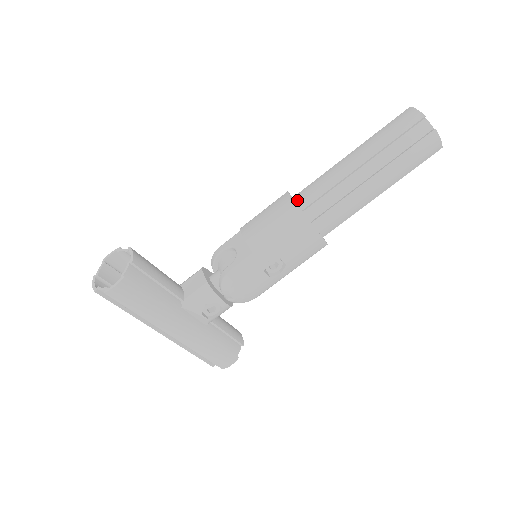
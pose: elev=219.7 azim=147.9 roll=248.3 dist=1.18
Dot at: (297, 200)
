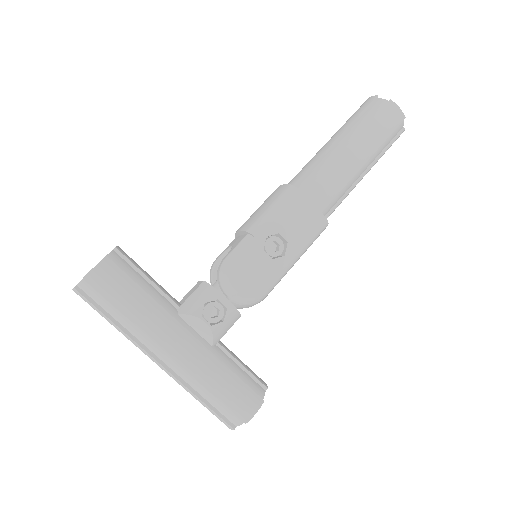
Dot at: occluded
